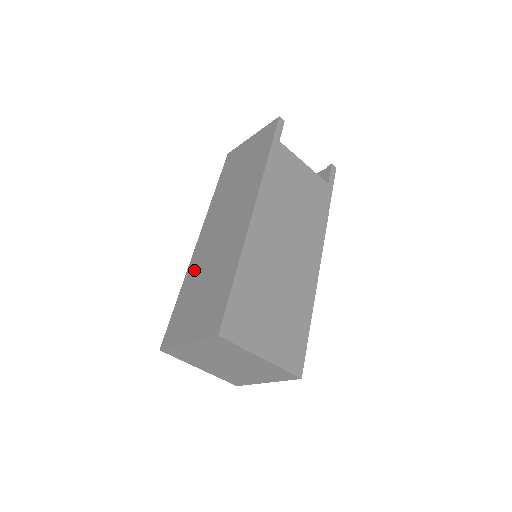
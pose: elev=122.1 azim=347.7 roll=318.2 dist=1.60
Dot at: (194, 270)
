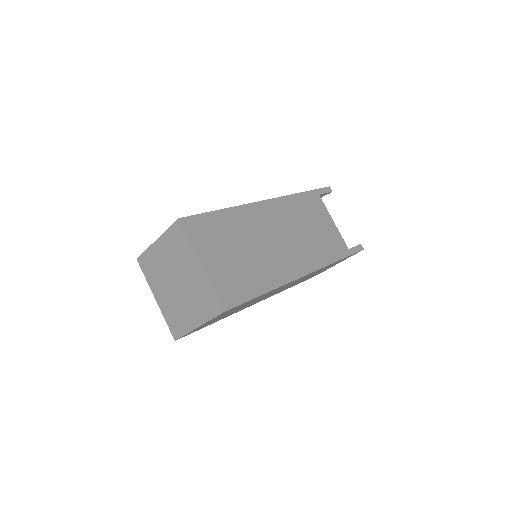
Dot at: occluded
